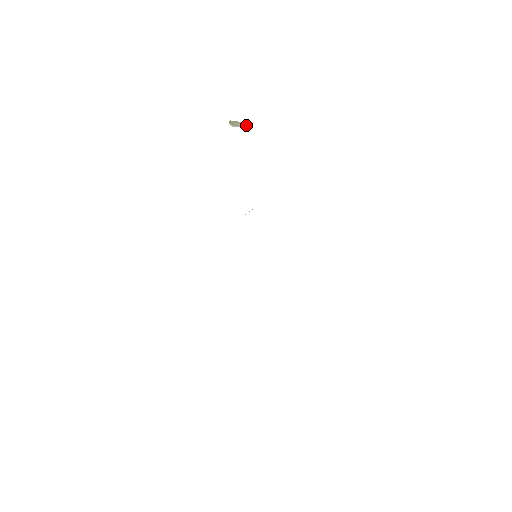
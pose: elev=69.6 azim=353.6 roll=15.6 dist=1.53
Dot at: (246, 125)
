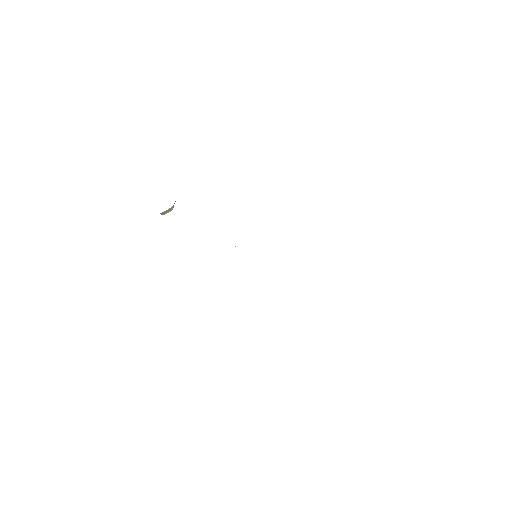
Dot at: occluded
